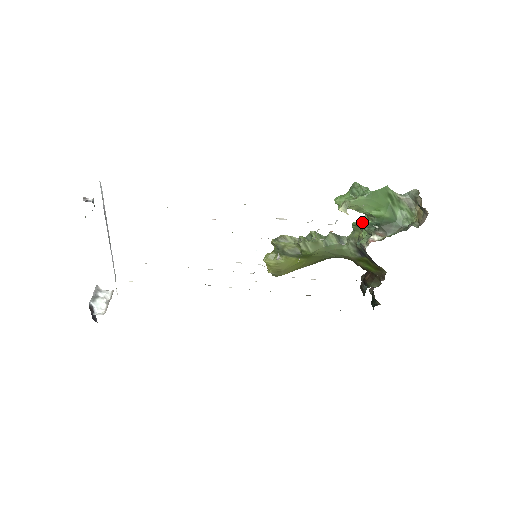
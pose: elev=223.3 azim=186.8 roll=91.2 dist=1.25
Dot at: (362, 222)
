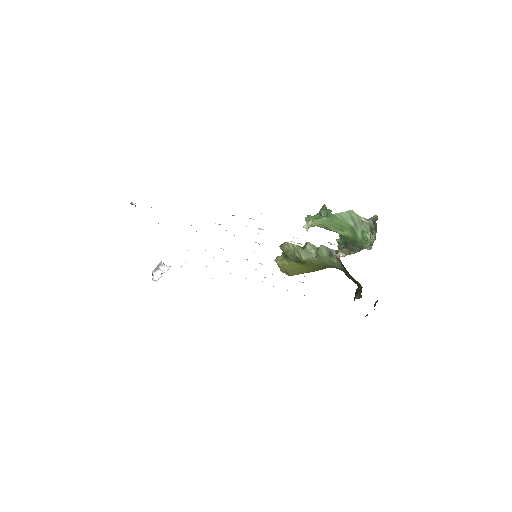
Dot at: (340, 239)
